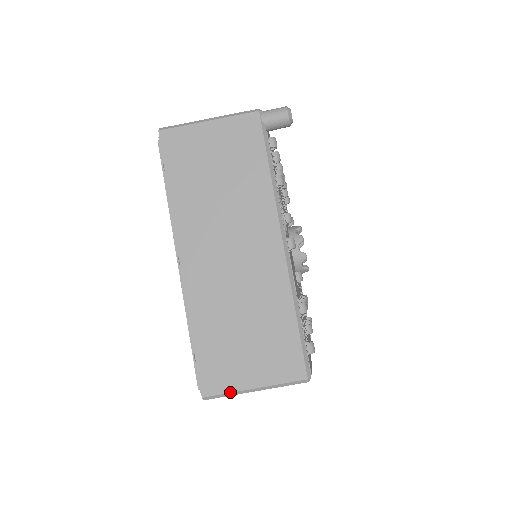
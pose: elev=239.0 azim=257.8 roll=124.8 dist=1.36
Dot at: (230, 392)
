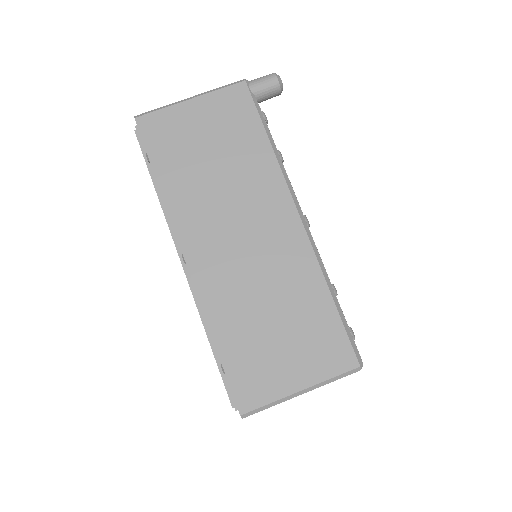
Dot at: (273, 401)
